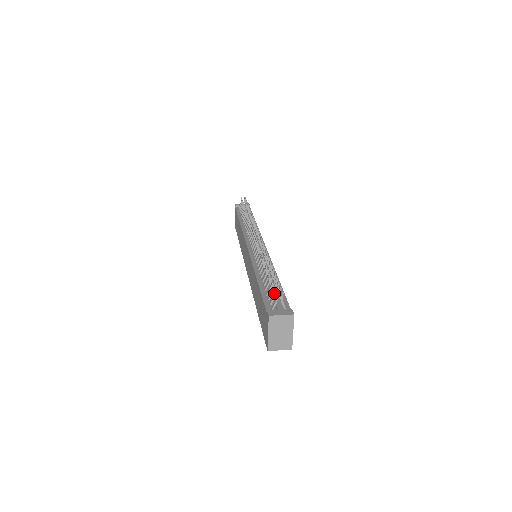
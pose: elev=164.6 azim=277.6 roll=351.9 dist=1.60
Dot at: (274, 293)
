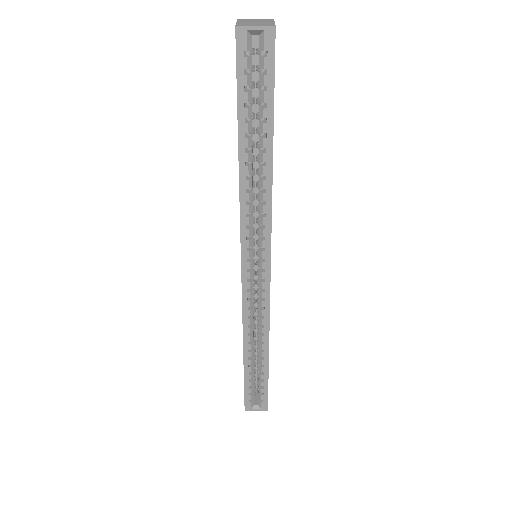
Dot at: occluded
